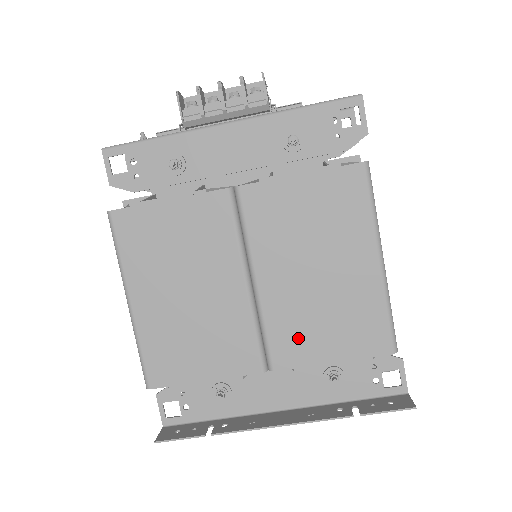
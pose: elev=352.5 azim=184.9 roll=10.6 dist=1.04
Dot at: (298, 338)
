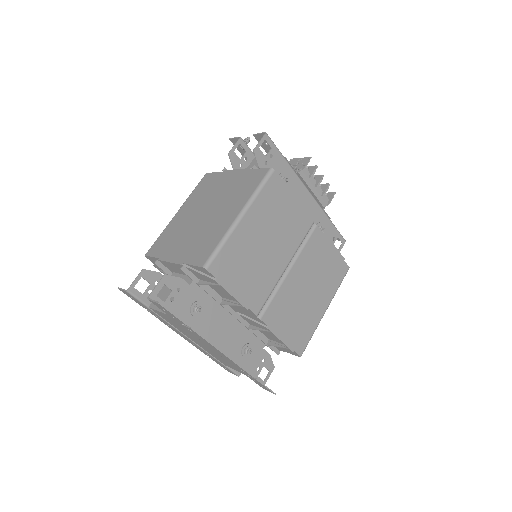
Dot at: (281, 314)
